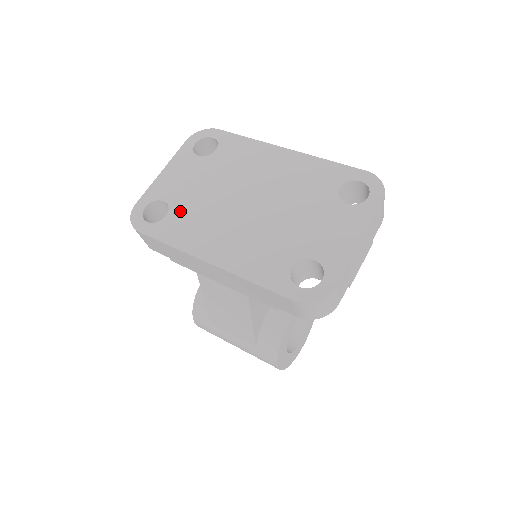
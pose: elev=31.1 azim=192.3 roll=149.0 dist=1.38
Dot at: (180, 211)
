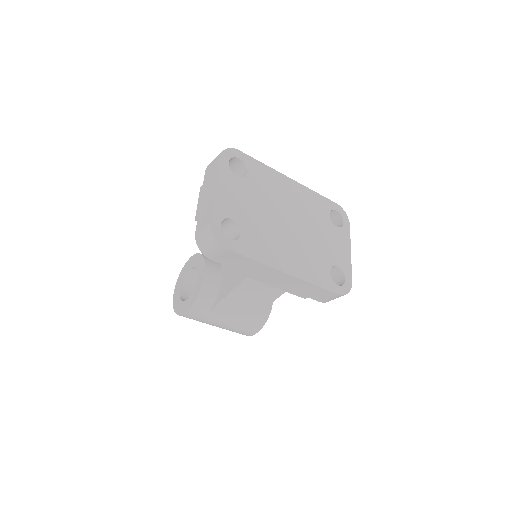
Dot at: (249, 229)
